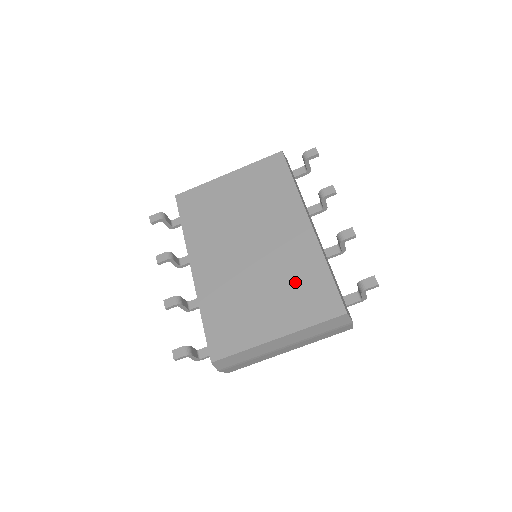
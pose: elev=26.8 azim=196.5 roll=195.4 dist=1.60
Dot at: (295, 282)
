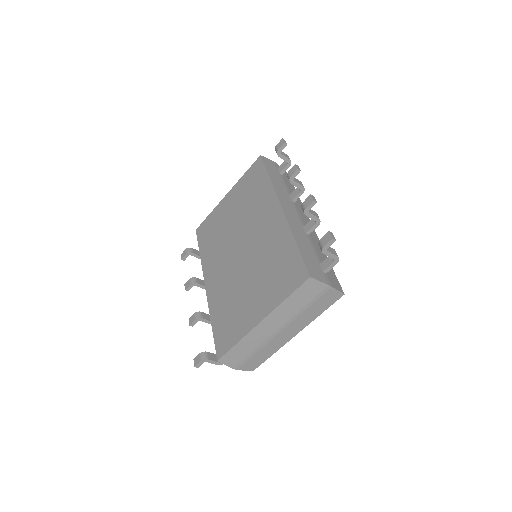
Dot at: (271, 265)
